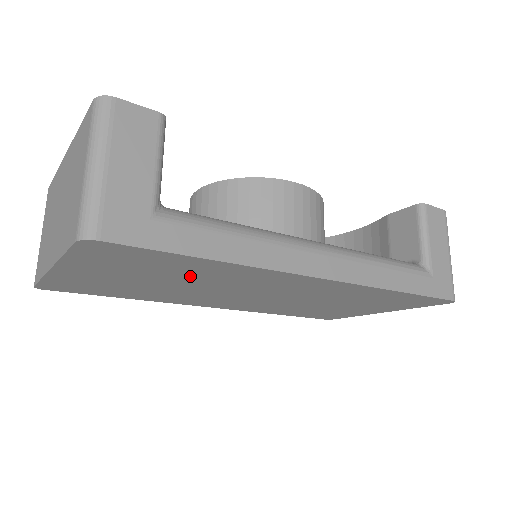
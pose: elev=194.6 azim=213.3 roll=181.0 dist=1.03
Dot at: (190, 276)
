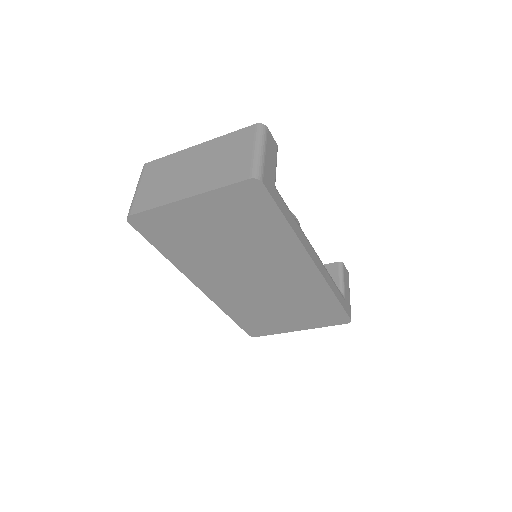
Dot at: (252, 237)
